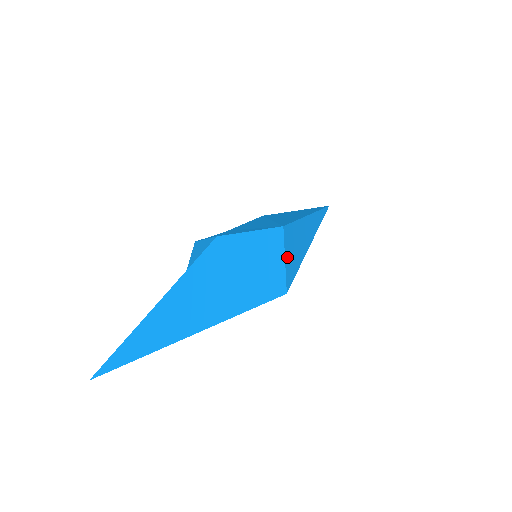
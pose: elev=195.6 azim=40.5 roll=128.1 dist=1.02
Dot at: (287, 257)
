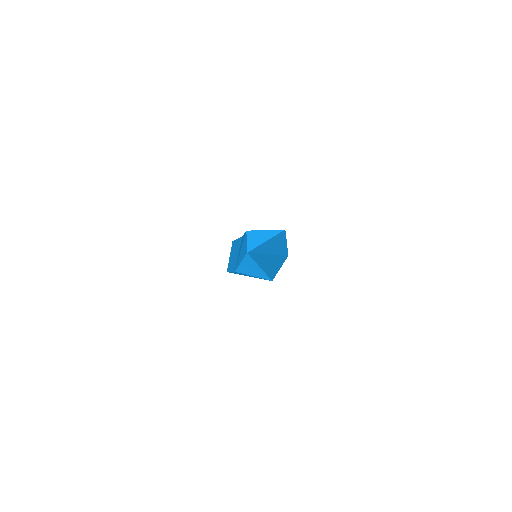
Dot at: occluded
